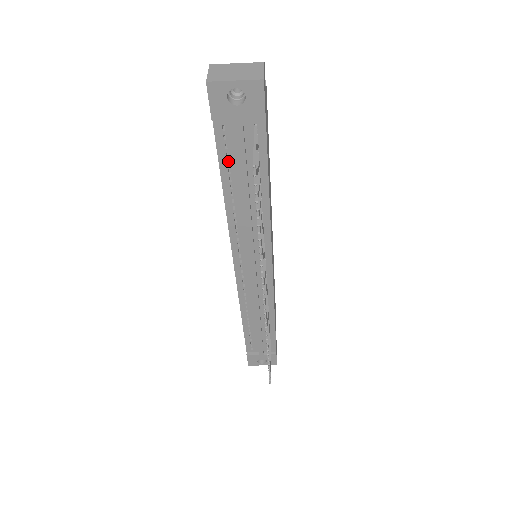
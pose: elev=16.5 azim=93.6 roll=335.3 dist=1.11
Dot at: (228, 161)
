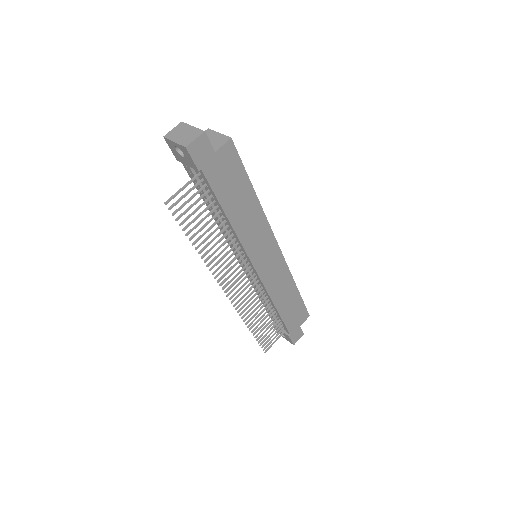
Dot at: occluded
